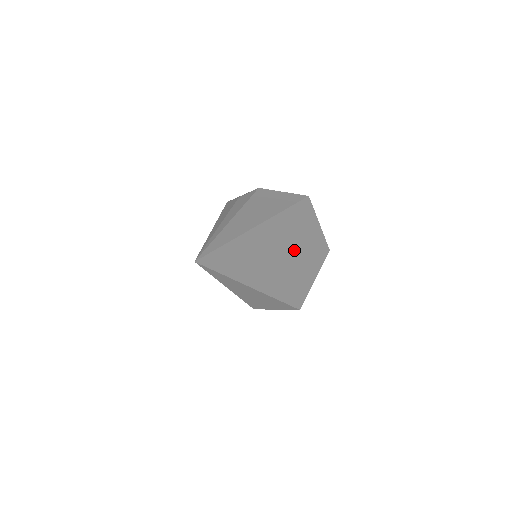
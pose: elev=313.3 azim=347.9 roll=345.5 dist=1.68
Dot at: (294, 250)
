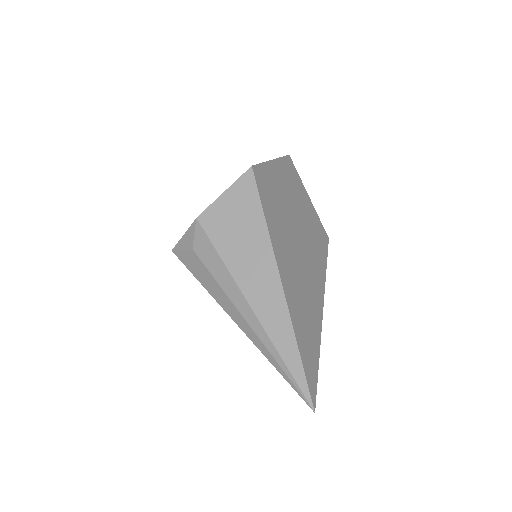
Dot at: (294, 224)
